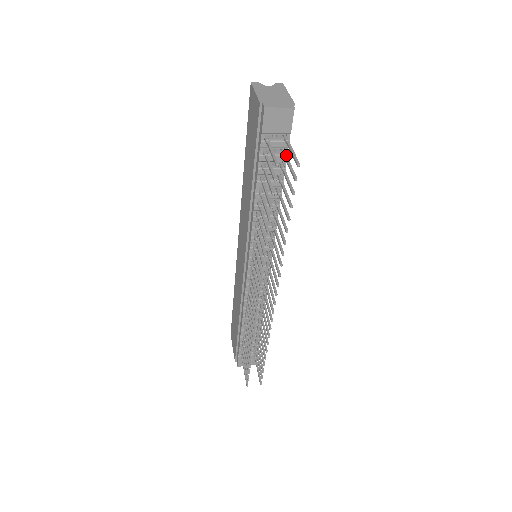
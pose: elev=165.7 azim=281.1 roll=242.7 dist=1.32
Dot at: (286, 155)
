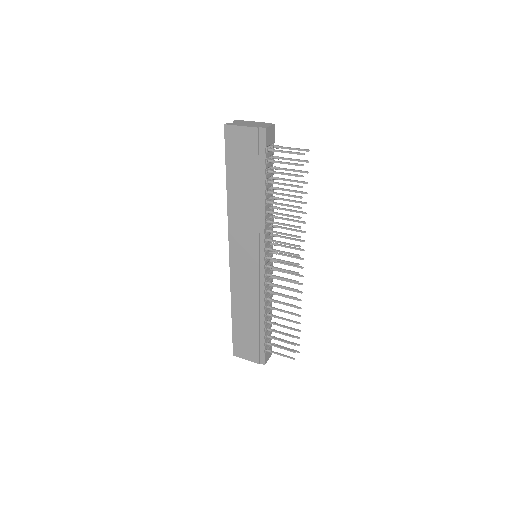
Dot at: (279, 157)
